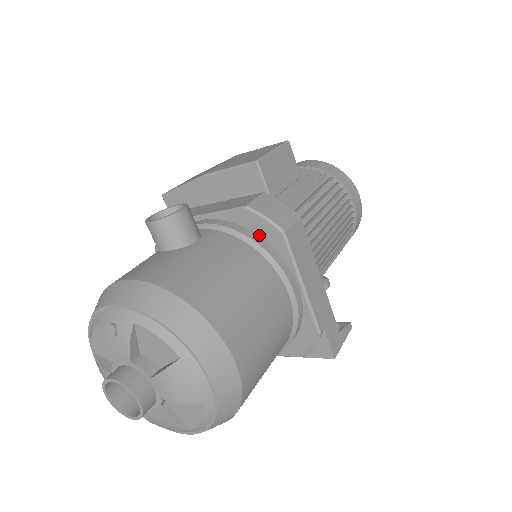
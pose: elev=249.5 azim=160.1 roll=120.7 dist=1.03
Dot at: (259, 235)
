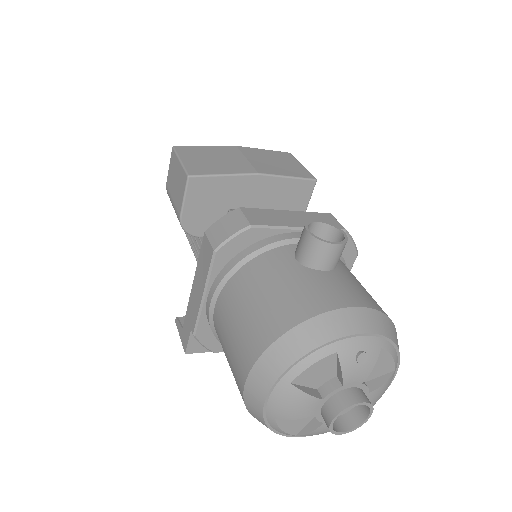
Dot at: occluded
